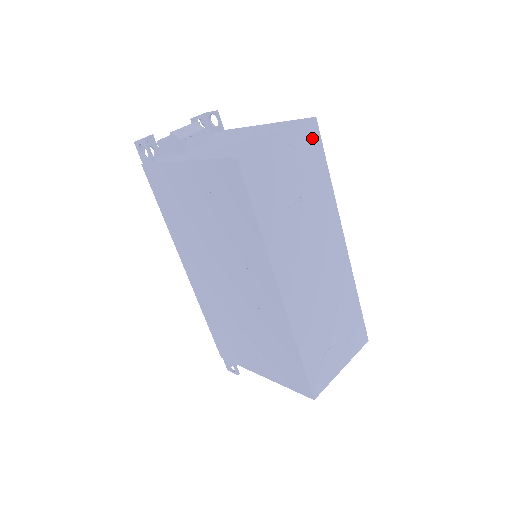
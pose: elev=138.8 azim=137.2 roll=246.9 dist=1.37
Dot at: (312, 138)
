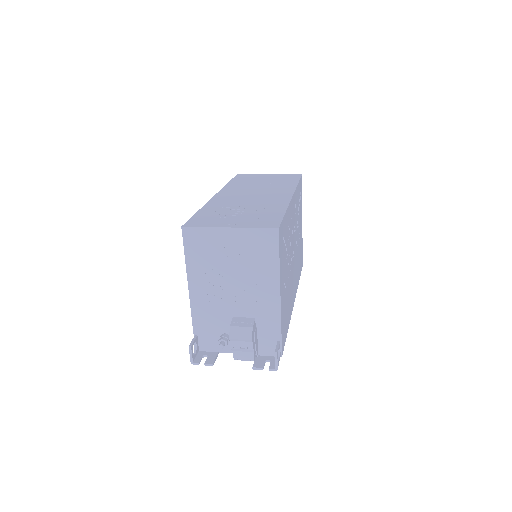
Dot at: occluded
